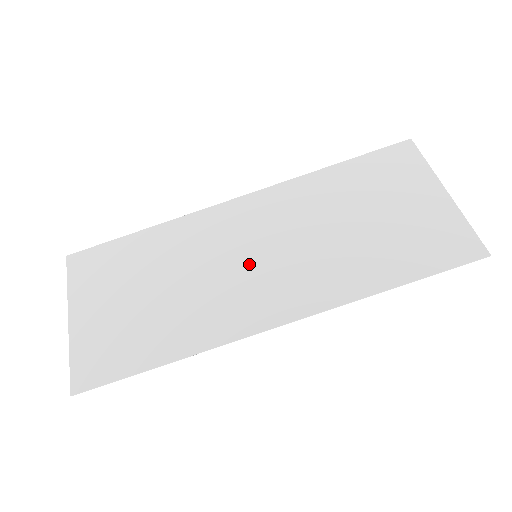
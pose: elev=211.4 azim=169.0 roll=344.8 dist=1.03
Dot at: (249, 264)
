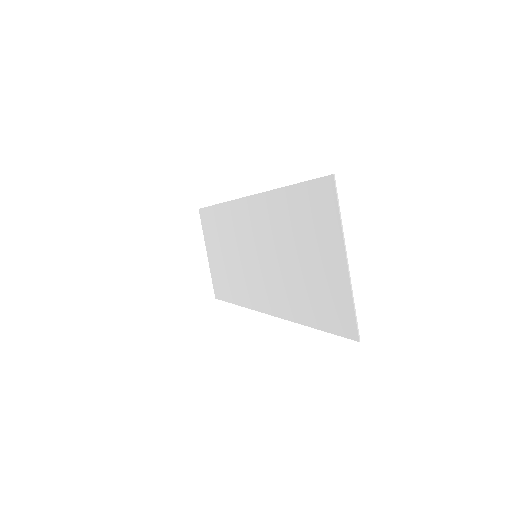
Dot at: (253, 261)
